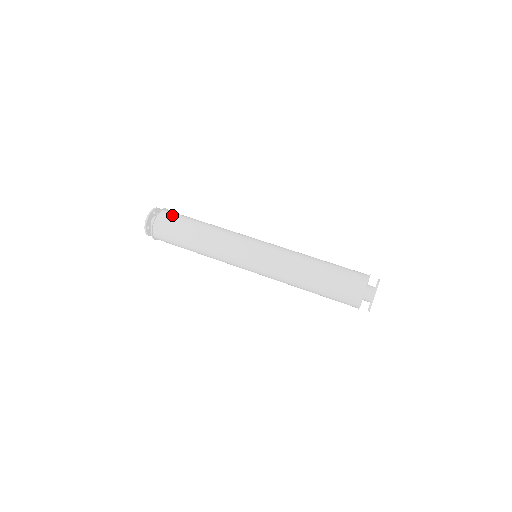
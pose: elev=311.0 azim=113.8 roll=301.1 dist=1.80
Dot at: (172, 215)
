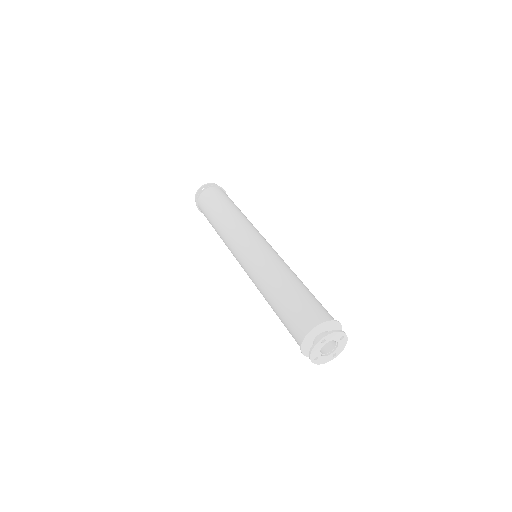
Dot at: (208, 197)
